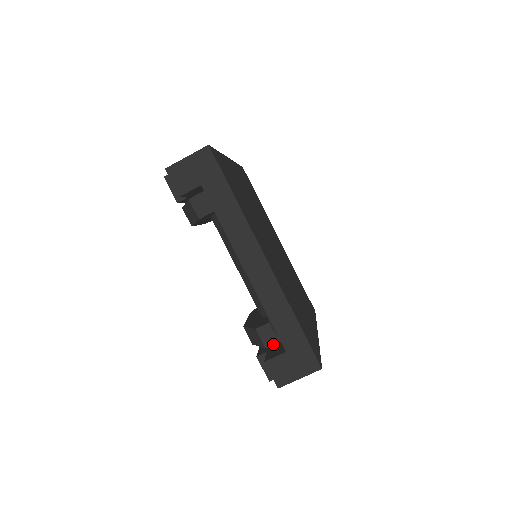
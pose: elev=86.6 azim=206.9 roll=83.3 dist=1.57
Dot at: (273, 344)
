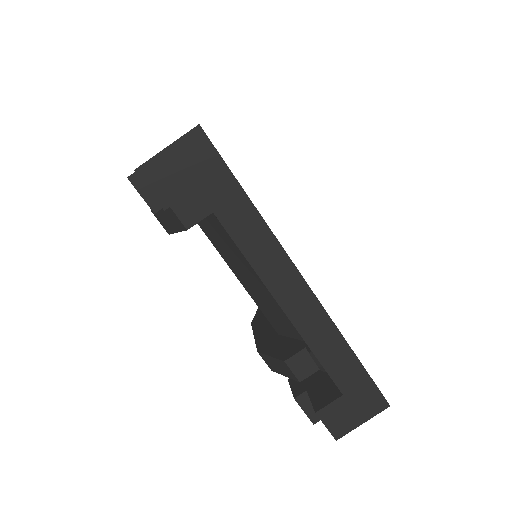
Dot at: (309, 375)
